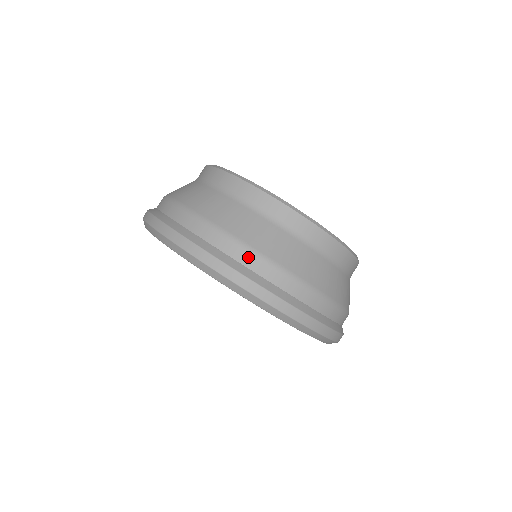
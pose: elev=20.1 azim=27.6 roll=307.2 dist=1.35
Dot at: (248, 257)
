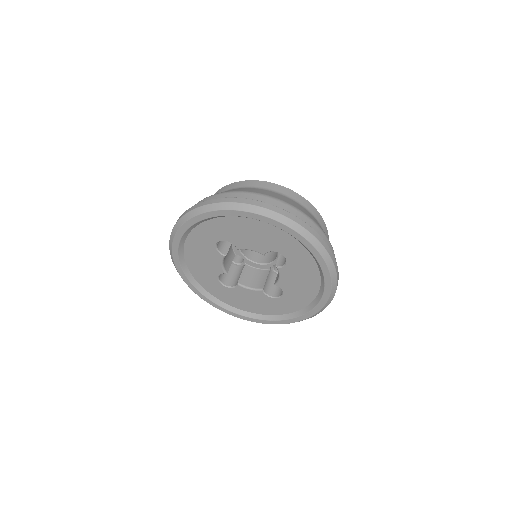
Dot at: (302, 216)
